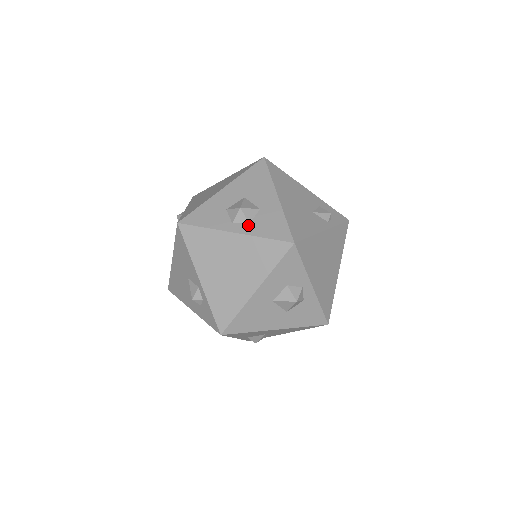
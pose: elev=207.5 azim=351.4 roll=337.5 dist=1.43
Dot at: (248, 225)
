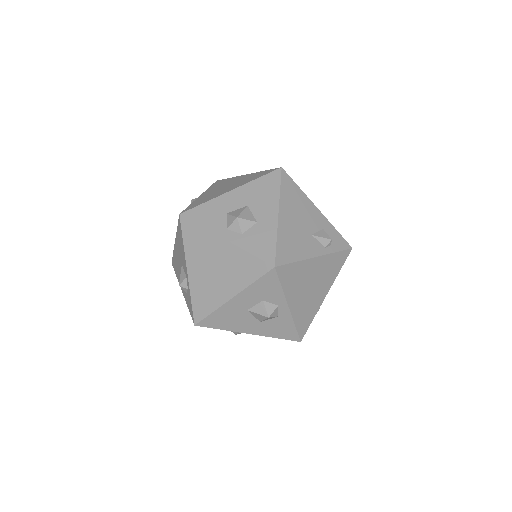
Dot at: (240, 235)
